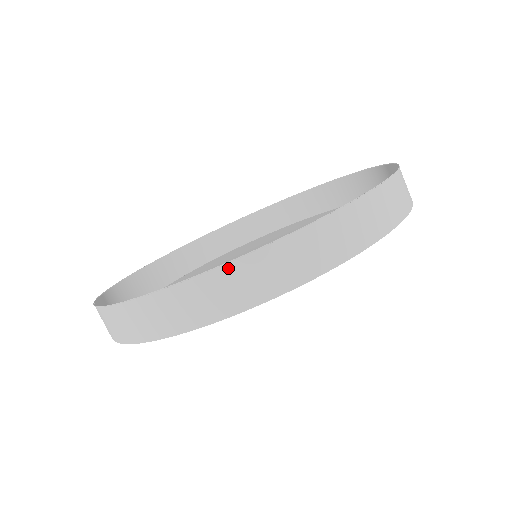
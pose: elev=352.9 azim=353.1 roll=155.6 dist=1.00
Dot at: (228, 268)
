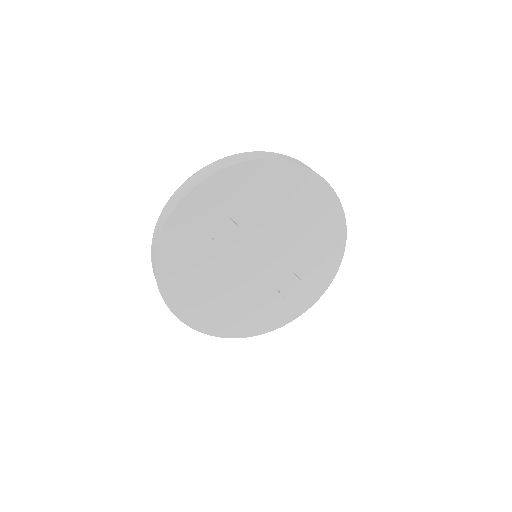
Dot at: (167, 205)
